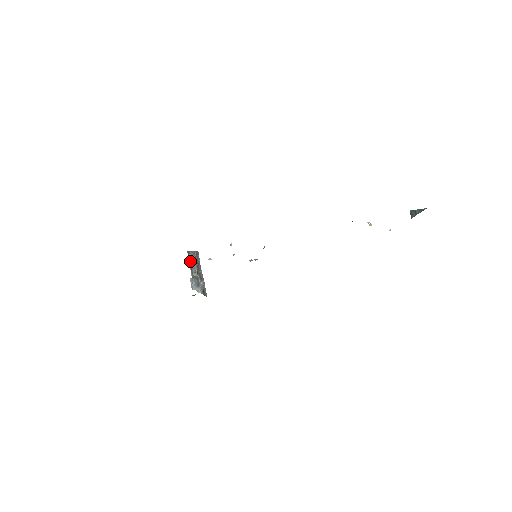
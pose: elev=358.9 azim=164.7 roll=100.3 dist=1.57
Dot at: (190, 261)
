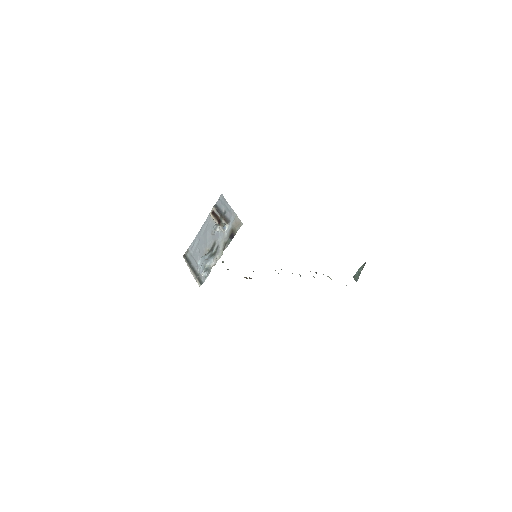
Dot at: (189, 261)
